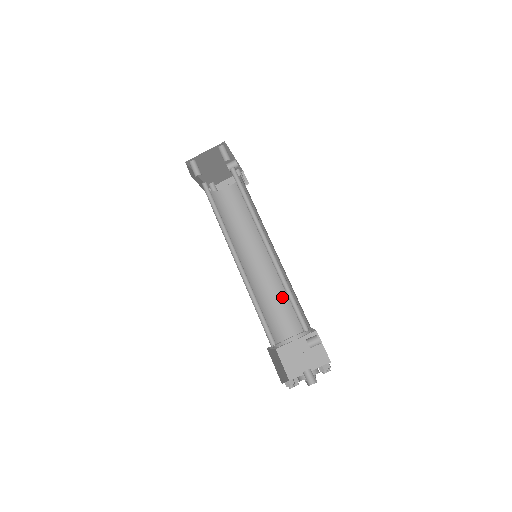
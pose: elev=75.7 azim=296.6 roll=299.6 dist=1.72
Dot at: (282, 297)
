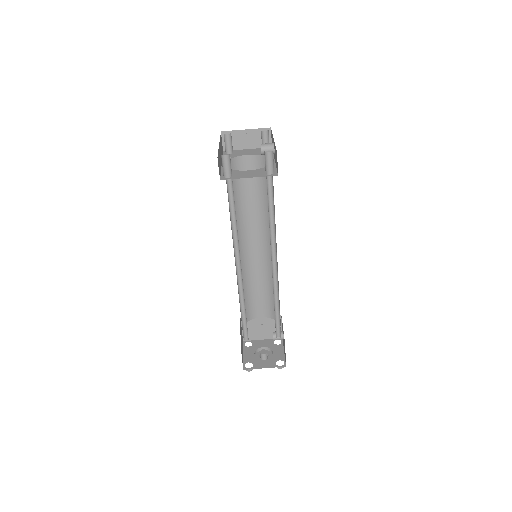
Dot at: (263, 284)
